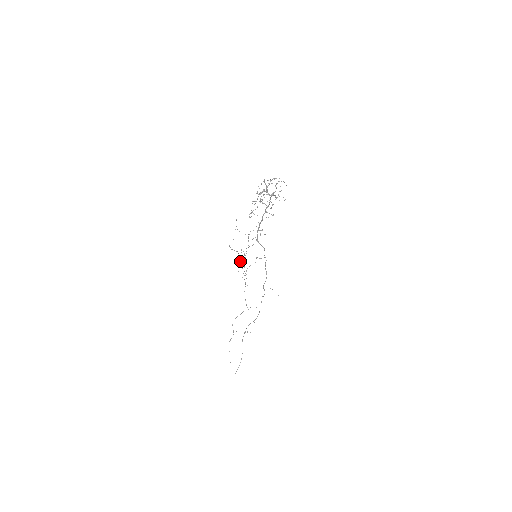
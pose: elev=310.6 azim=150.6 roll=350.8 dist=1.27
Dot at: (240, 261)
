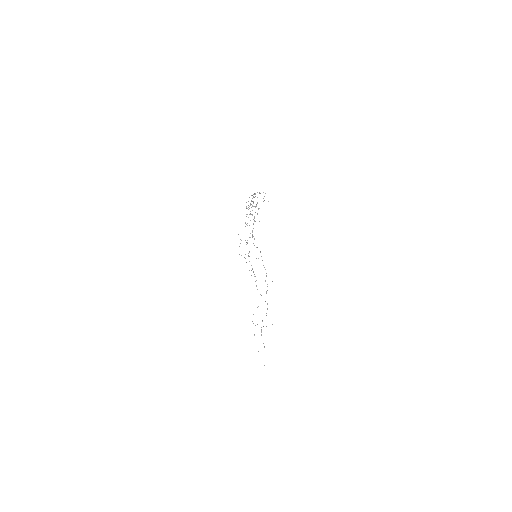
Dot at: occluded
